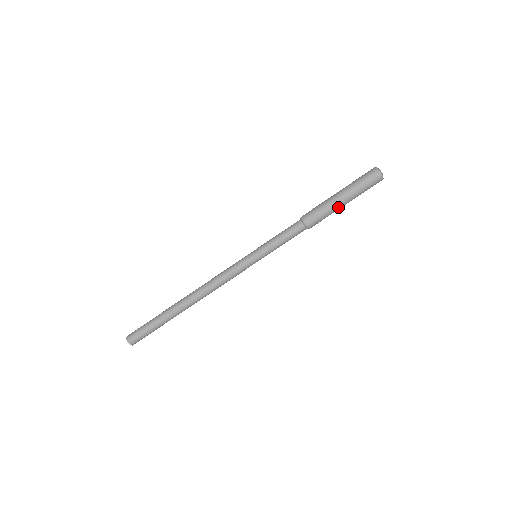
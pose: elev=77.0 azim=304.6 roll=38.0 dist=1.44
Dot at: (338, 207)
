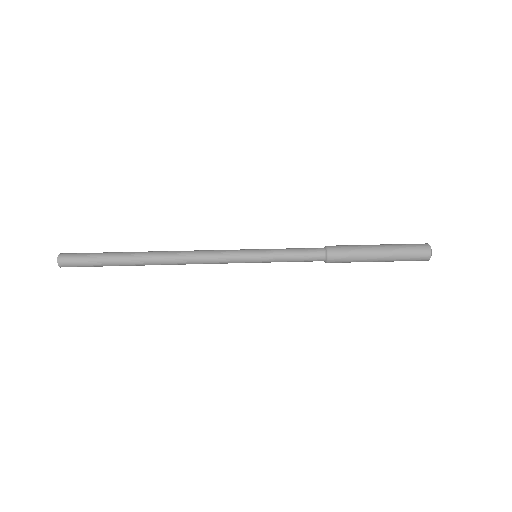
Dot at: (369, 246)
